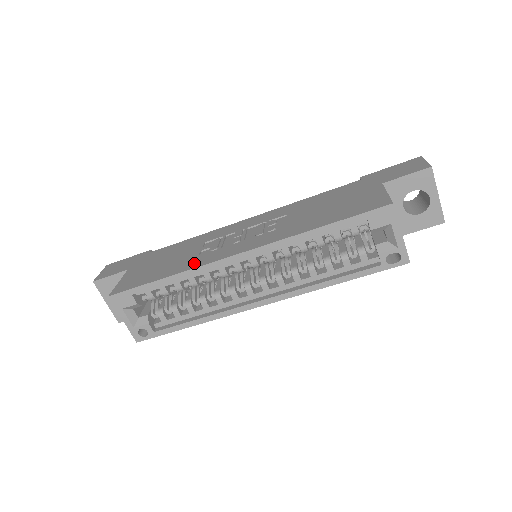
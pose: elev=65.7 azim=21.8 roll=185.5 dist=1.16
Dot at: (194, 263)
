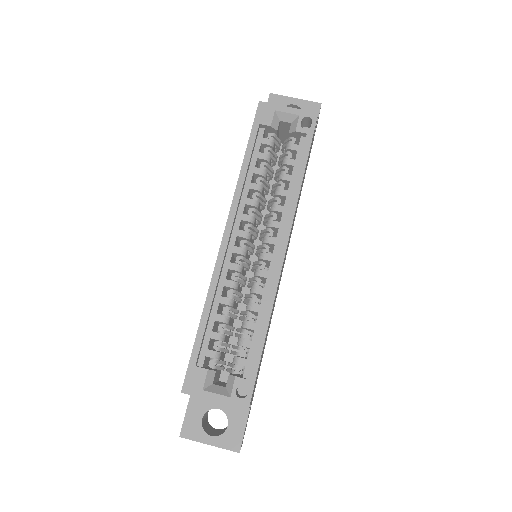
Dot at: occluded
